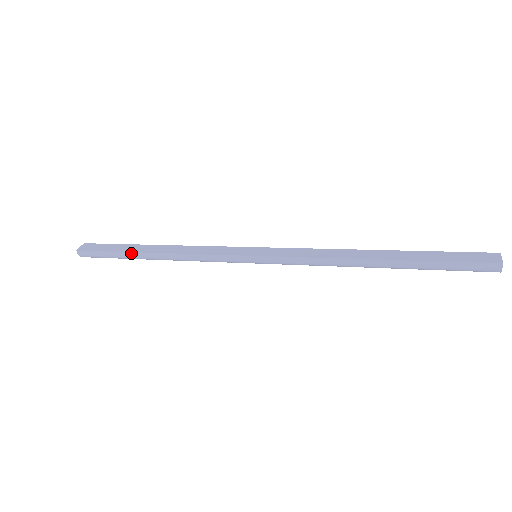
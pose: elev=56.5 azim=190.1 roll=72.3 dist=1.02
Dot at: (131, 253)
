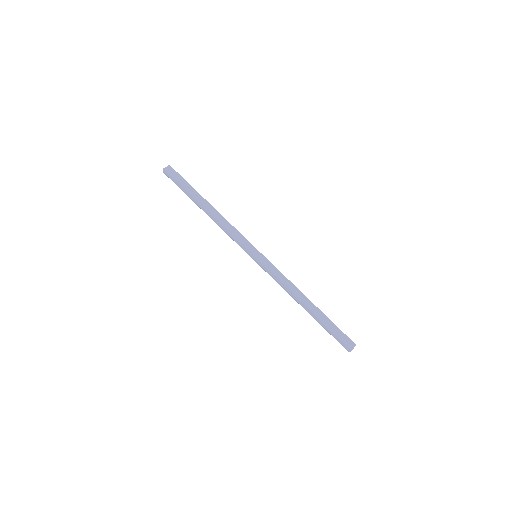
Dot at: (194, 199)
